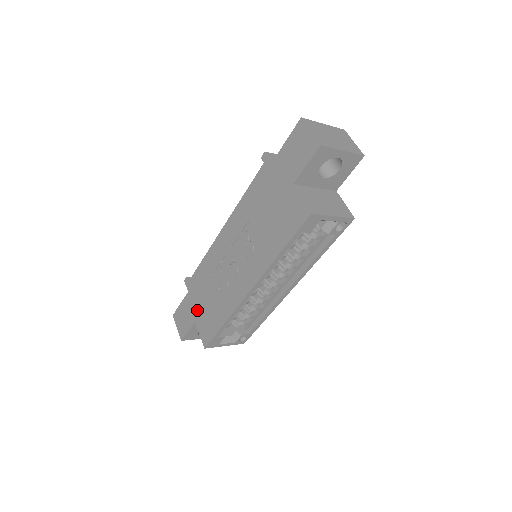
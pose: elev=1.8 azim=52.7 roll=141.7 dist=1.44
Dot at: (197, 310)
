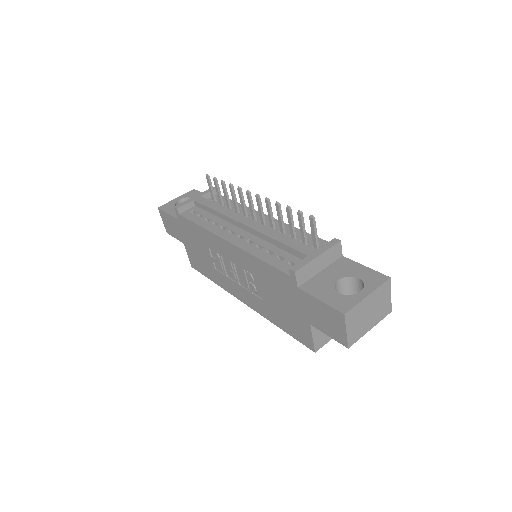
Dot at: (187, 242)
